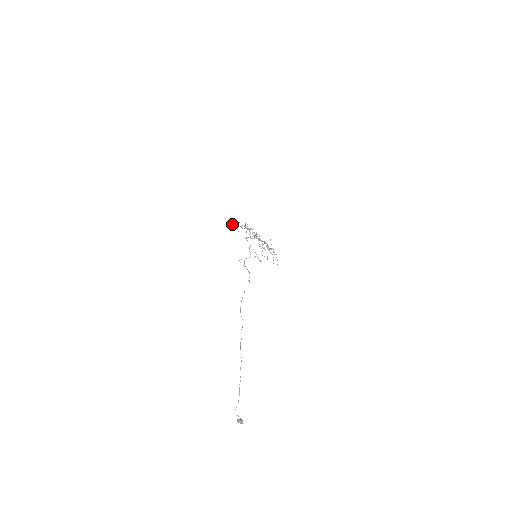
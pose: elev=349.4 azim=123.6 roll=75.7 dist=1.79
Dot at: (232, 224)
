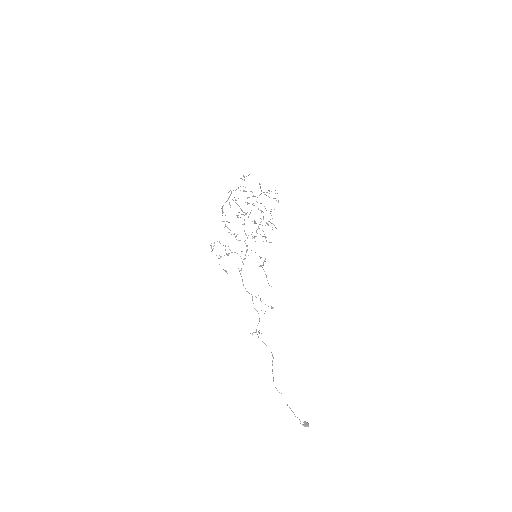
Dot at: (211, 246)
